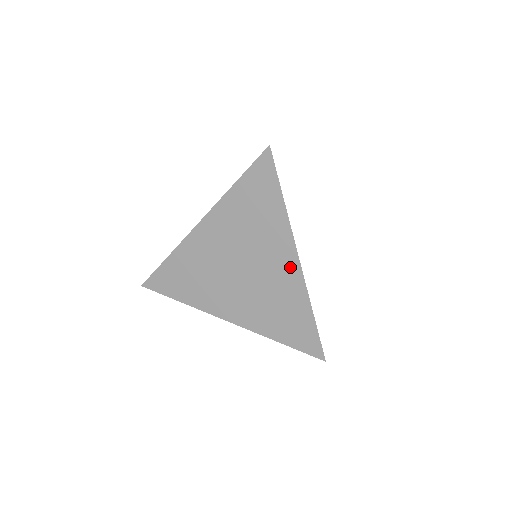
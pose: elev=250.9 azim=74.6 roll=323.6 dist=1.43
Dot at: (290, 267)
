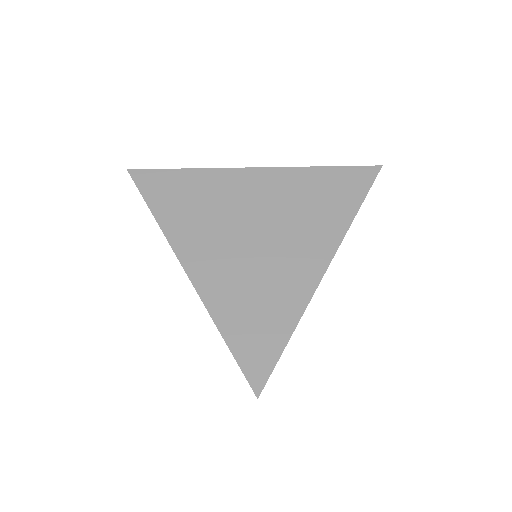
Dot at: (310, 269)
